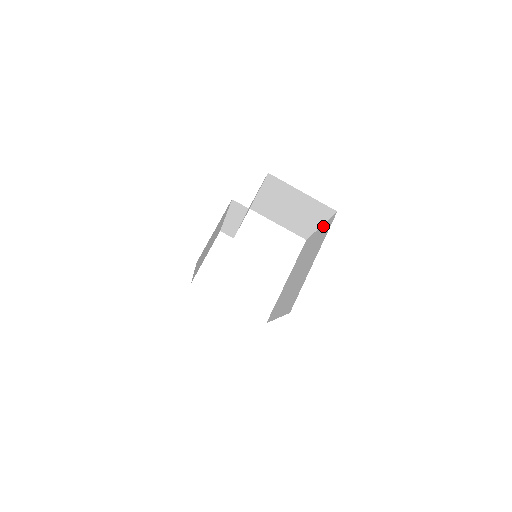
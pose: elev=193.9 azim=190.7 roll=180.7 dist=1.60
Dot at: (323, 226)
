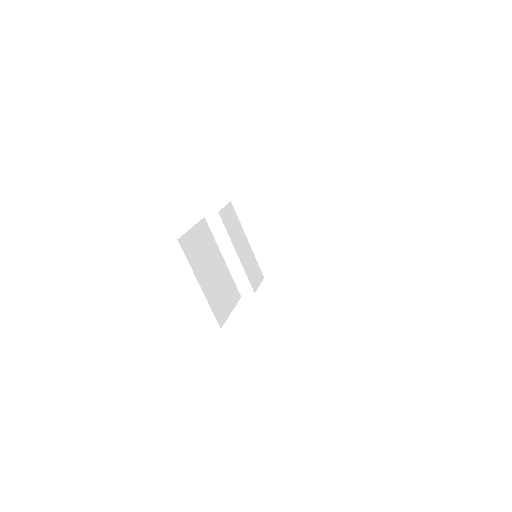
Dot at: (301, 210)
